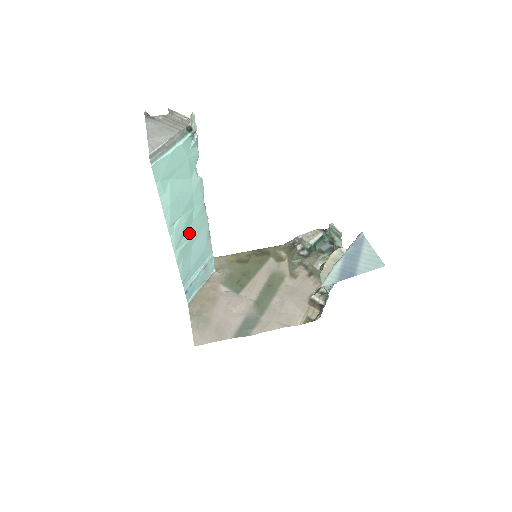
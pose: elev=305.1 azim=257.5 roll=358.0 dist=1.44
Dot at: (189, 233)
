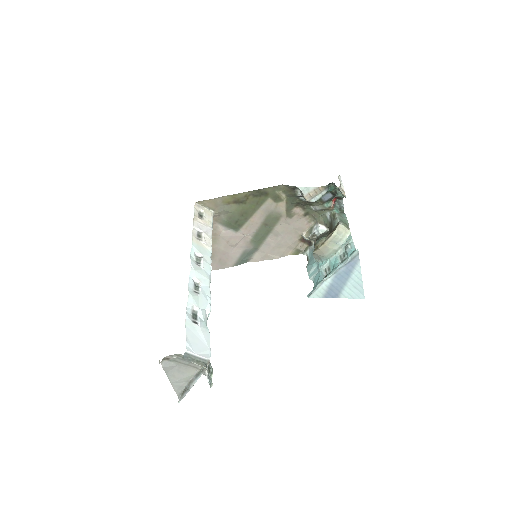
Dot at: occluded
